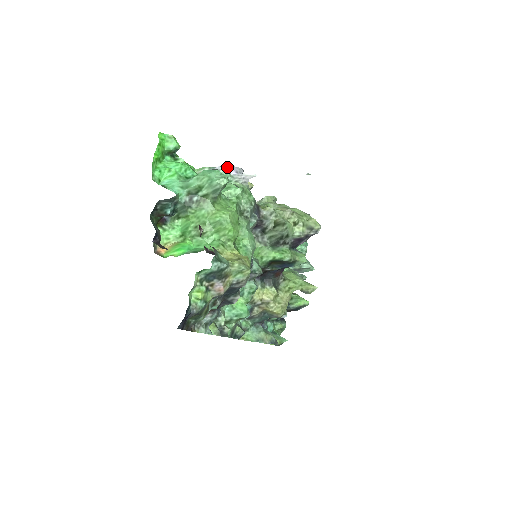
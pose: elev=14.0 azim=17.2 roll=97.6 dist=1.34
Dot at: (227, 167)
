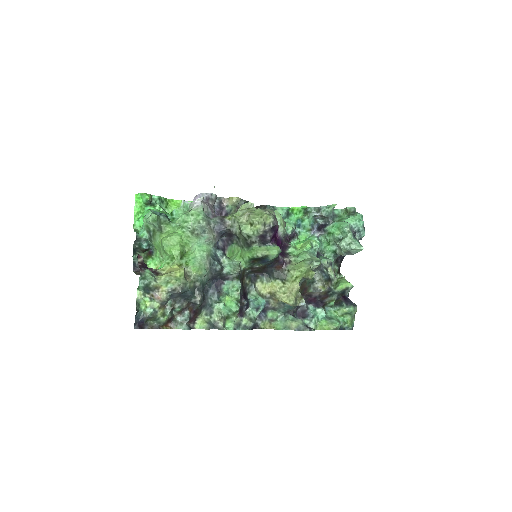
Dot at: (196, 196)
